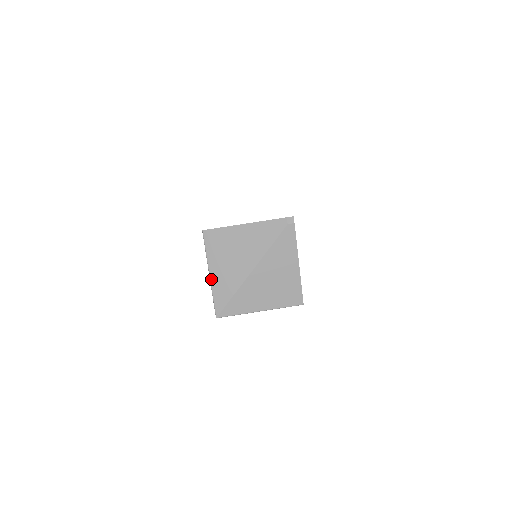
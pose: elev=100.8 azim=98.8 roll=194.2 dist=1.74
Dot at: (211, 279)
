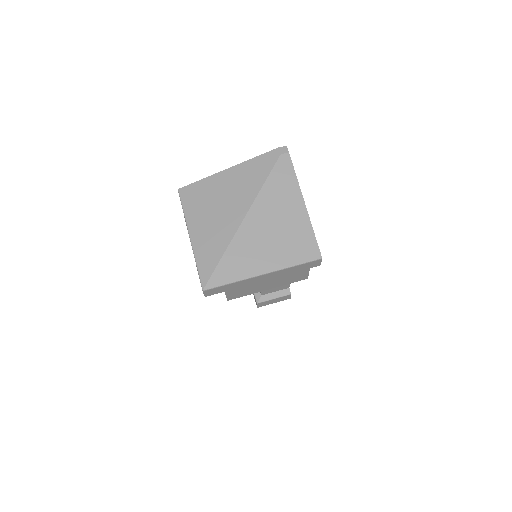
Dot at: (192, 242)
